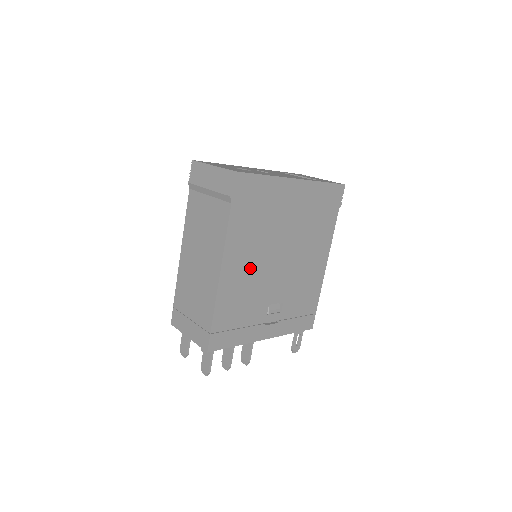
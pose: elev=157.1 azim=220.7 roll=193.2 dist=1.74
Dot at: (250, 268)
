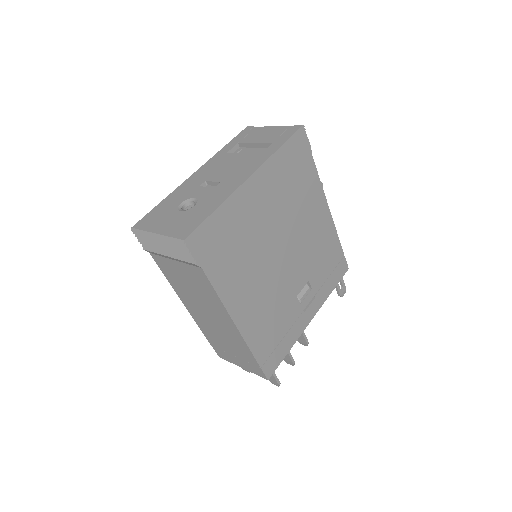
Dot at: (259, 292)
